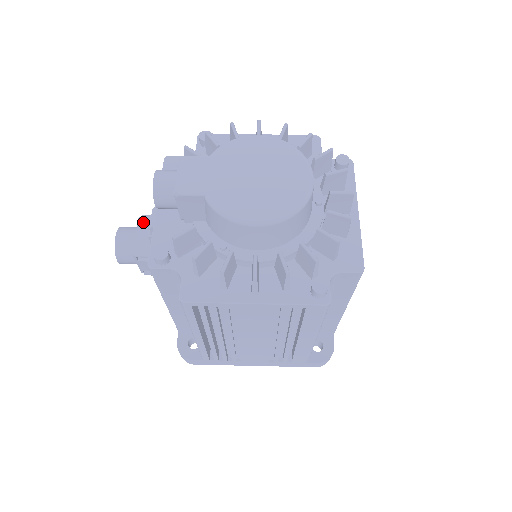
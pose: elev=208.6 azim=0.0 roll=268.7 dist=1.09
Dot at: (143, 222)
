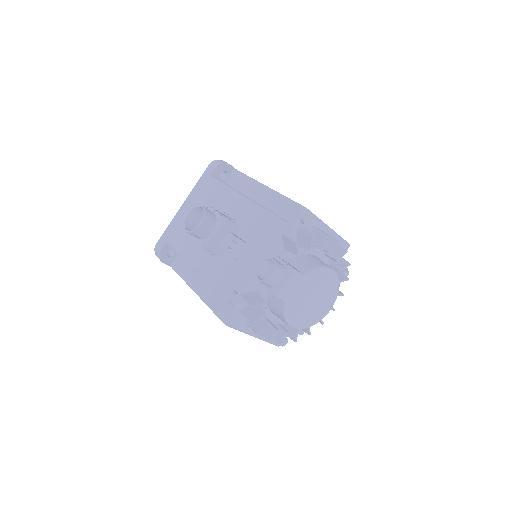
Dot at: (224, 226)
